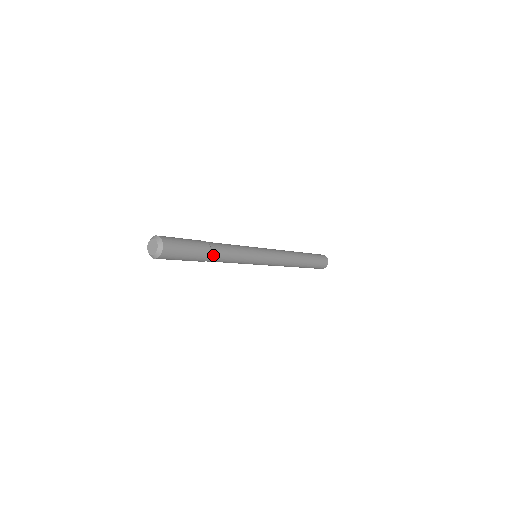
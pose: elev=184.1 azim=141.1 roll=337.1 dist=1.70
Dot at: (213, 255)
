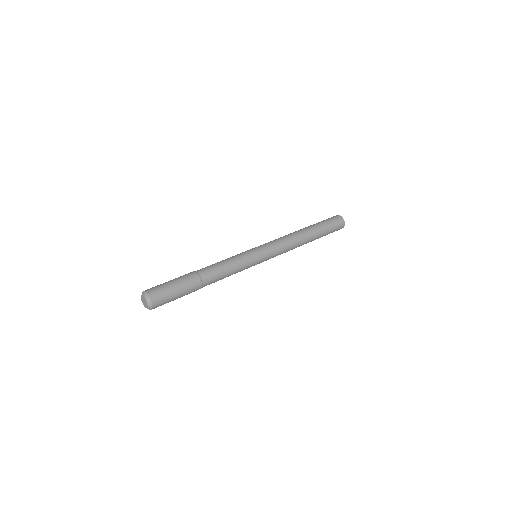
Dot at: (205, 285)
